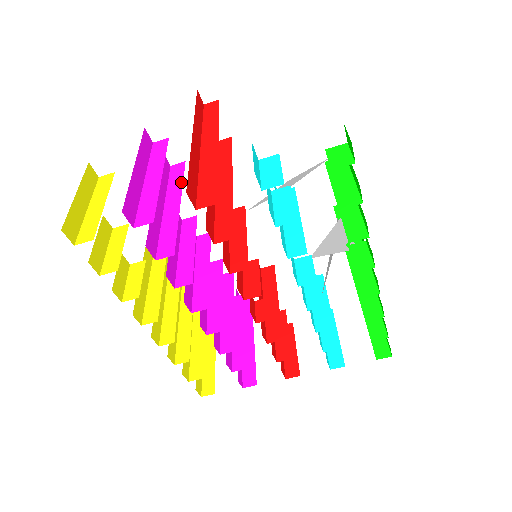
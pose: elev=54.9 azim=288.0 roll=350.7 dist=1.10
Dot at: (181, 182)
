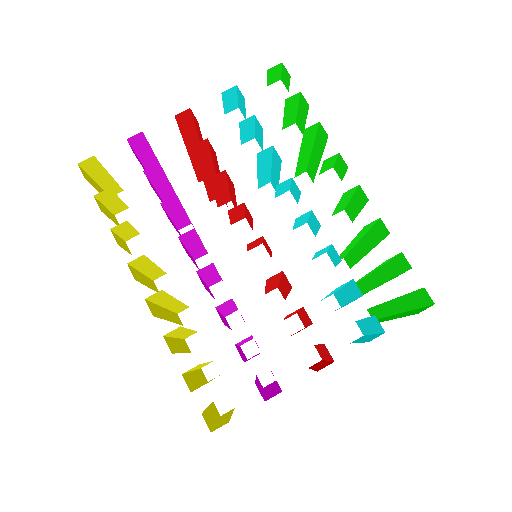
Dot at: occluded
